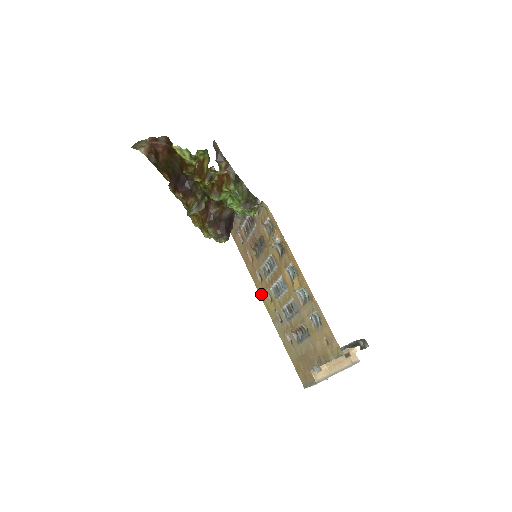
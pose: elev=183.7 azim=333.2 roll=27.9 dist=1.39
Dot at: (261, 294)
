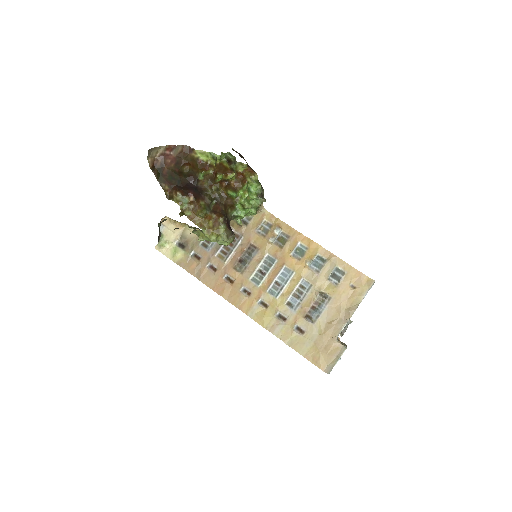
Dot at: (249, 311)
